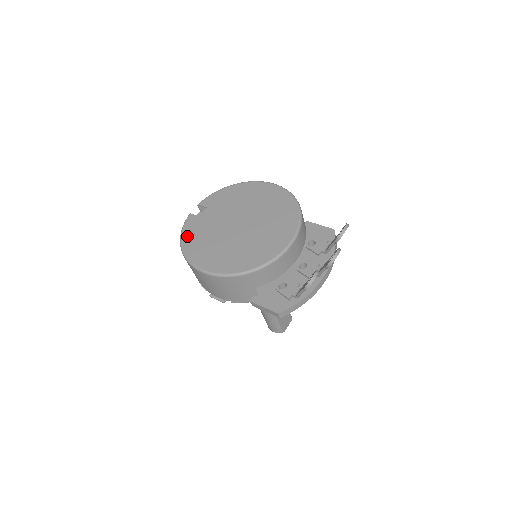
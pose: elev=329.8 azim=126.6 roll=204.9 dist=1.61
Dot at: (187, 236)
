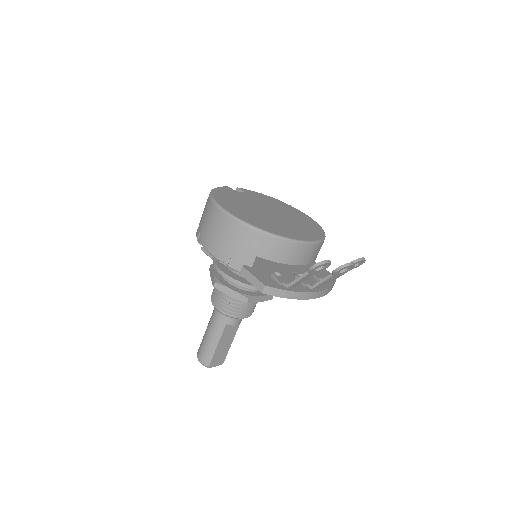
Dot at: (220, 191)
